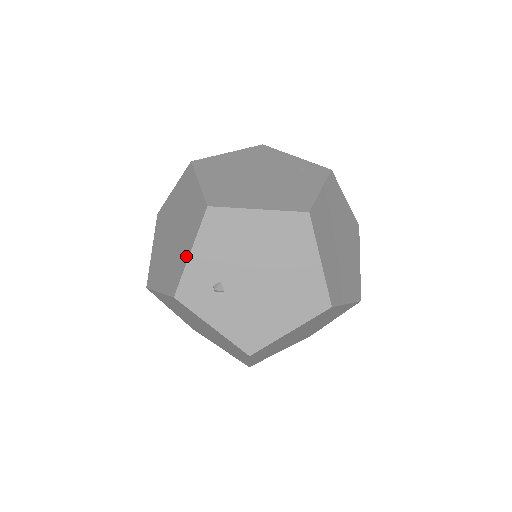
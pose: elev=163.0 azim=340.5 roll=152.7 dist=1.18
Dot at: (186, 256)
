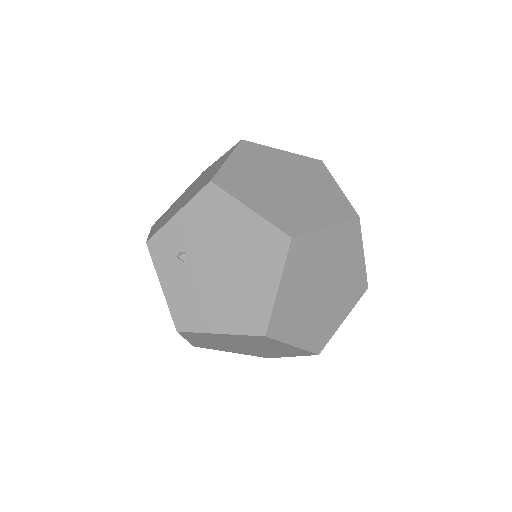
Dot at: (174, 214)
